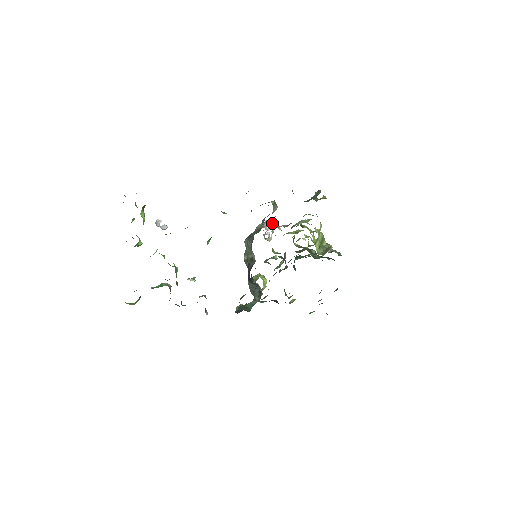
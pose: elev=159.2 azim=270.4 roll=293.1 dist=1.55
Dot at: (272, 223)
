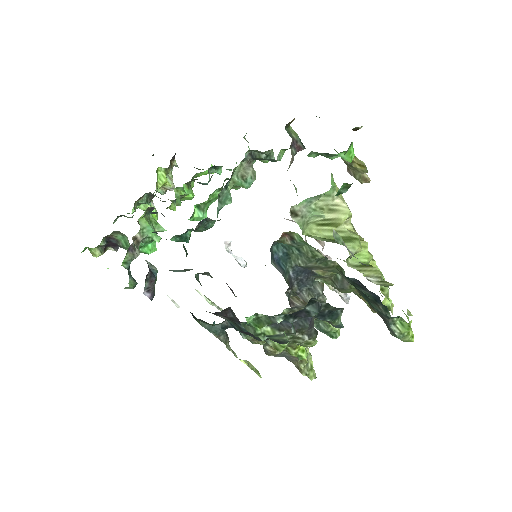
Dot at: occluded
